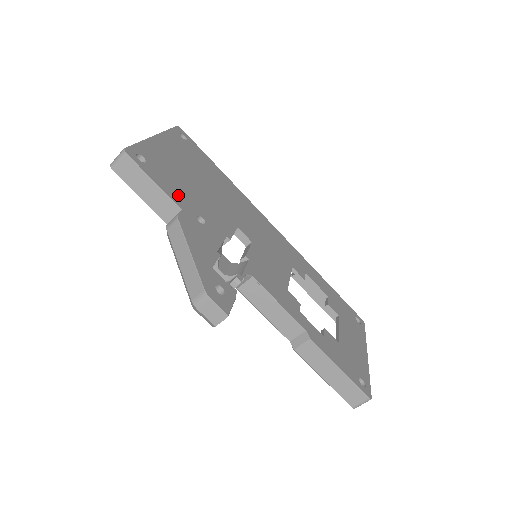
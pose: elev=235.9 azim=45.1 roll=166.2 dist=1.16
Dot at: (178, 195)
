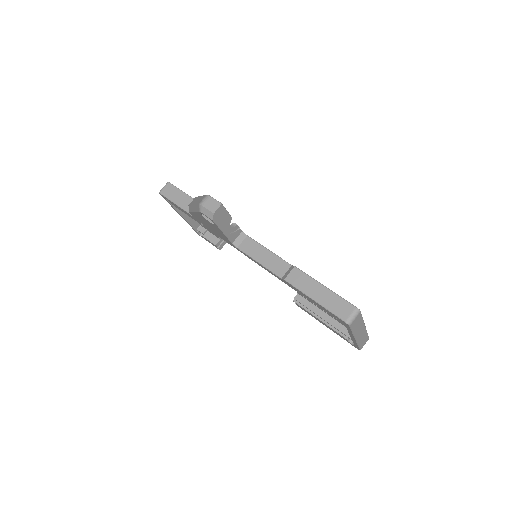
Dot at: occluded
